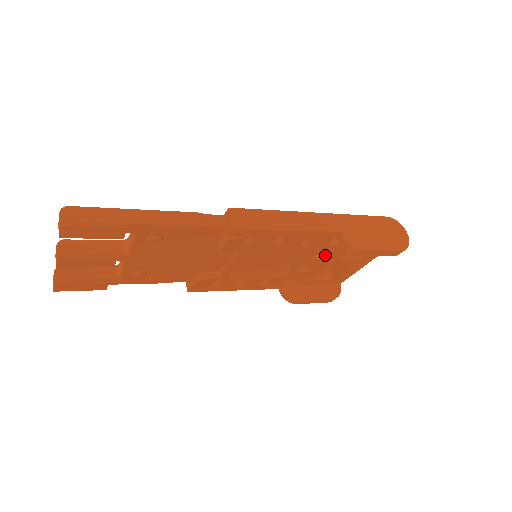
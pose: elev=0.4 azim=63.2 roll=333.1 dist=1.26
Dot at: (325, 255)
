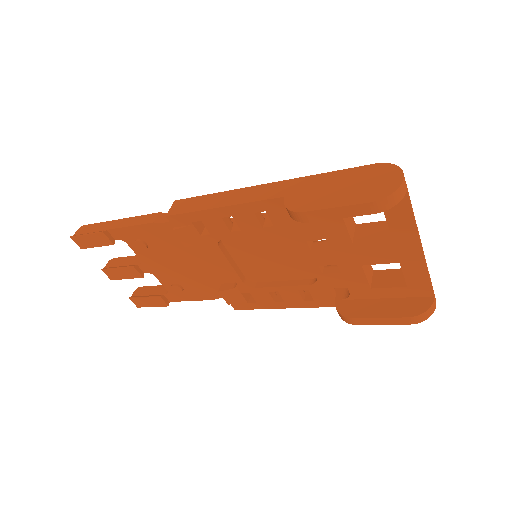
Dot at: (328, 242)
